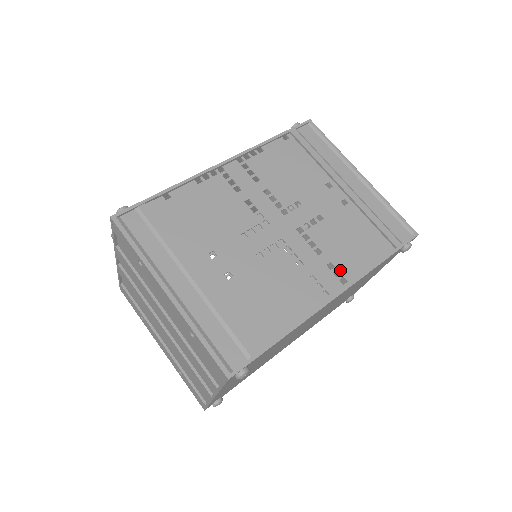
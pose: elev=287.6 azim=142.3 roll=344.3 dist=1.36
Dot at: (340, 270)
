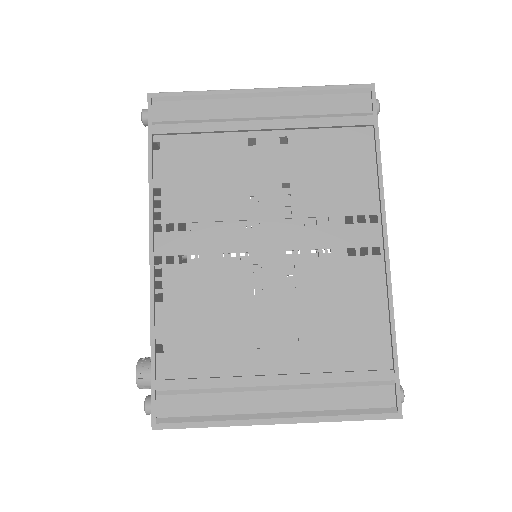
Dot at: (360, 213)
